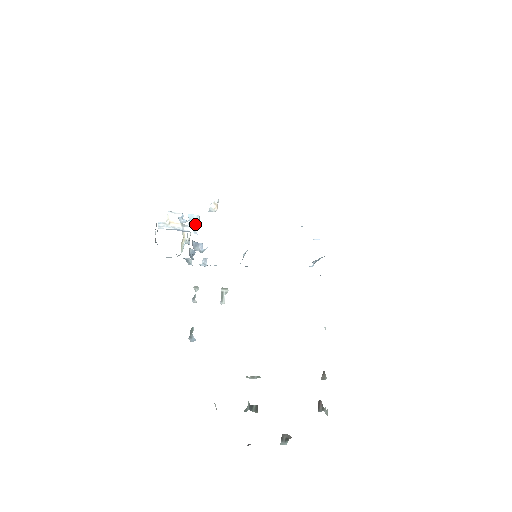
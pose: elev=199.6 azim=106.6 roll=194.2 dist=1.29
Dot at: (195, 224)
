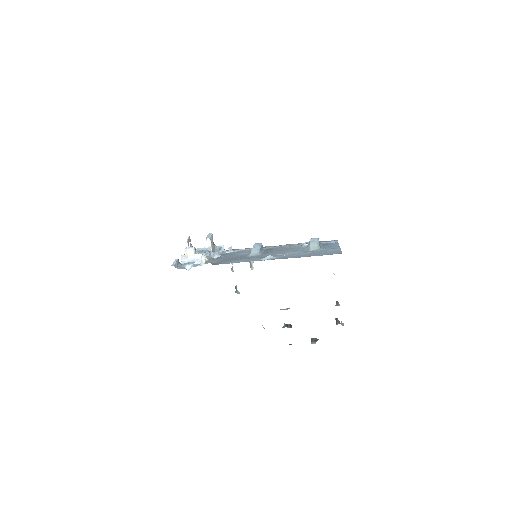
Dot at: (200, 261)
